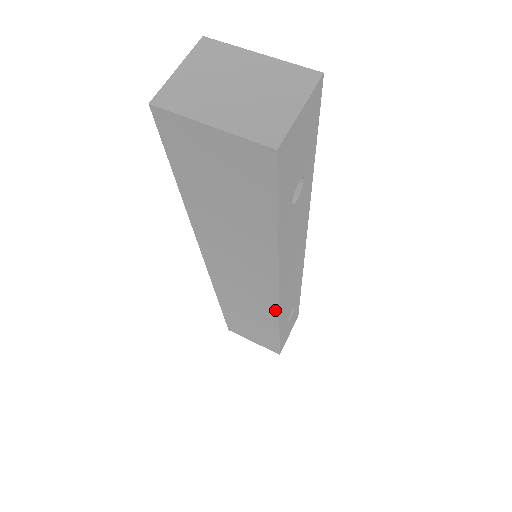
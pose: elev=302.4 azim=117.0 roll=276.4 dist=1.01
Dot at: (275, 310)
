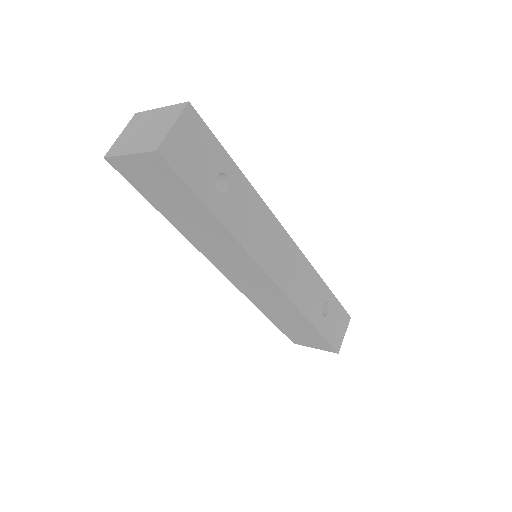
Dot at: (283, 295)
